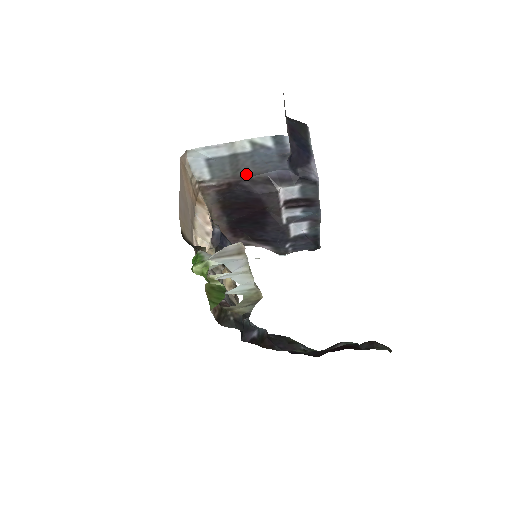
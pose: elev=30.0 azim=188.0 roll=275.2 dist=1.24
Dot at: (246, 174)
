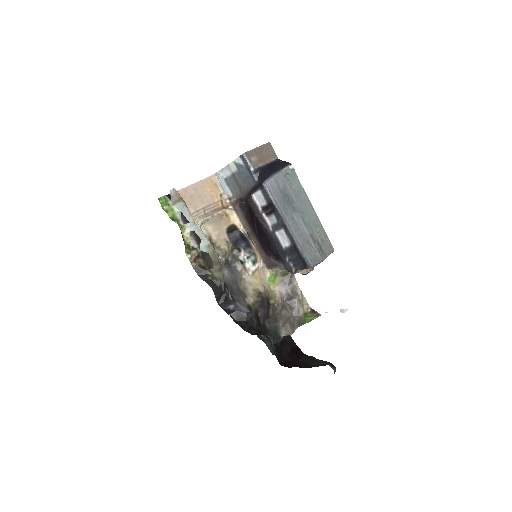
Dot at: (246, 190)
